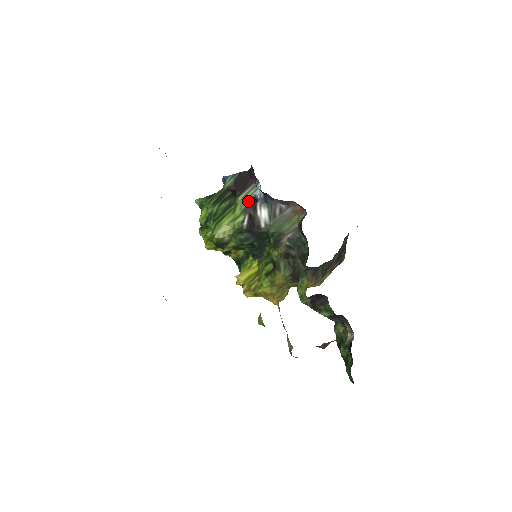
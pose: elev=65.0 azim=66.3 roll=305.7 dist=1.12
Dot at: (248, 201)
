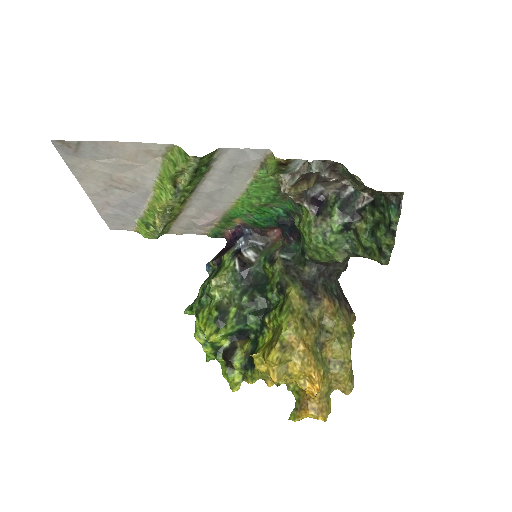
Dot at: (233, 254)
